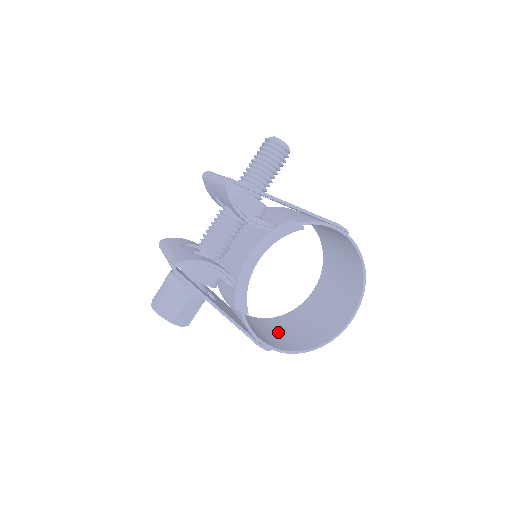
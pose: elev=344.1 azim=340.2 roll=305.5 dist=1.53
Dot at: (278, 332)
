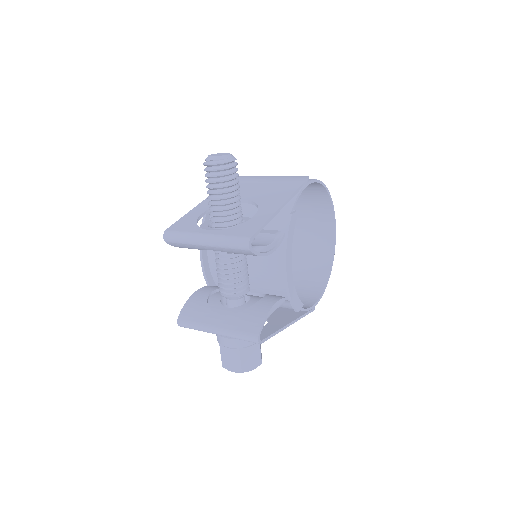
Dot at: occluded
